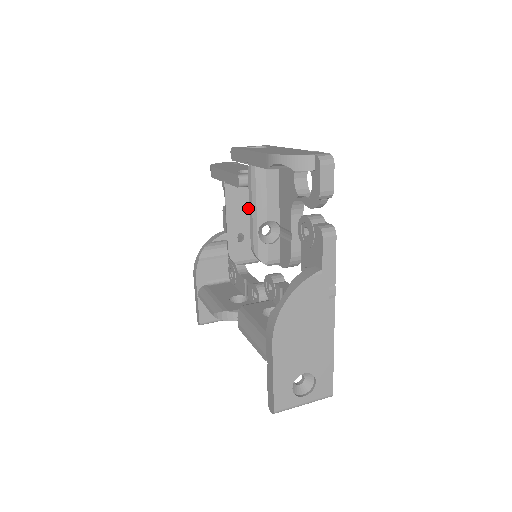
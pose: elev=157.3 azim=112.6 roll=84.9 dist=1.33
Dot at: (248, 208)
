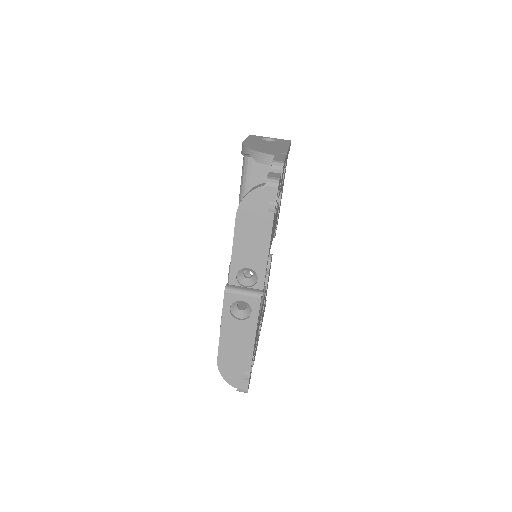
Dot at: occluded
